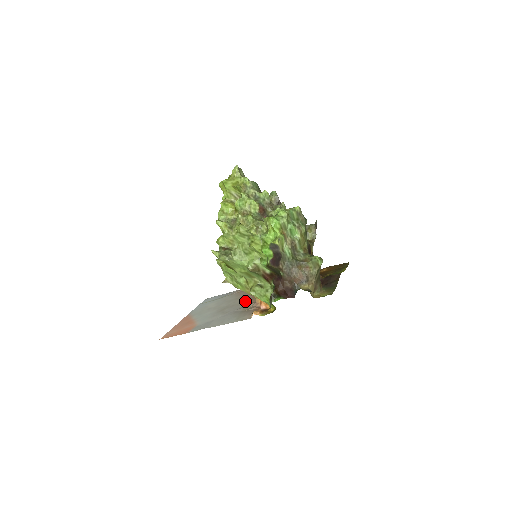
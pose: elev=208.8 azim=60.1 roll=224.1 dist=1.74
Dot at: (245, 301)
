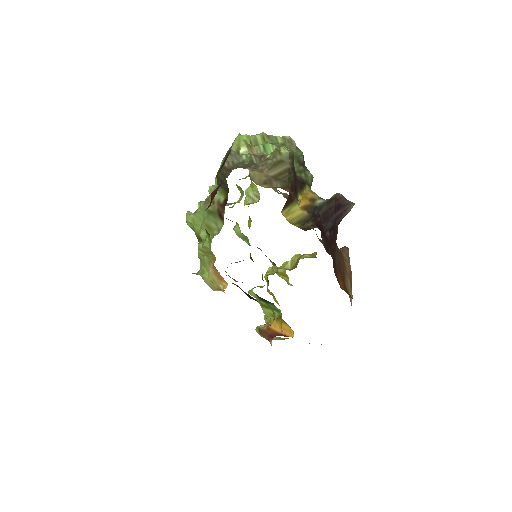
Dot at: occluded
